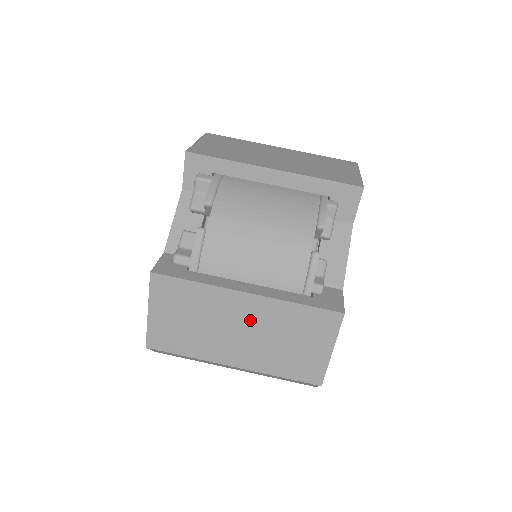
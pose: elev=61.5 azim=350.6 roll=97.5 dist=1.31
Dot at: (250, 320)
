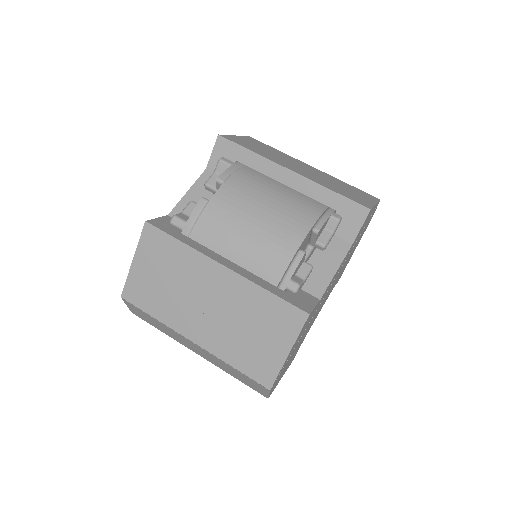
Dot at: (220, 295)
